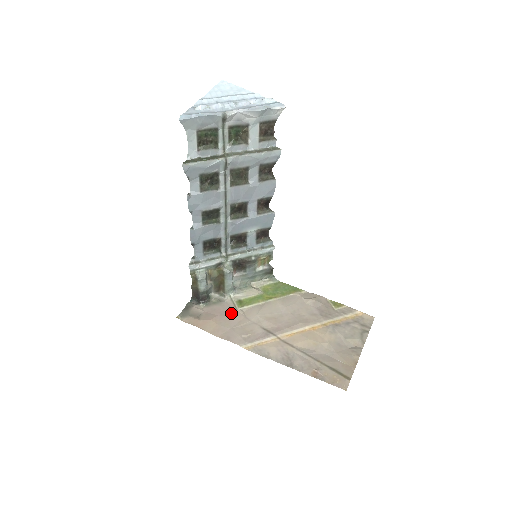
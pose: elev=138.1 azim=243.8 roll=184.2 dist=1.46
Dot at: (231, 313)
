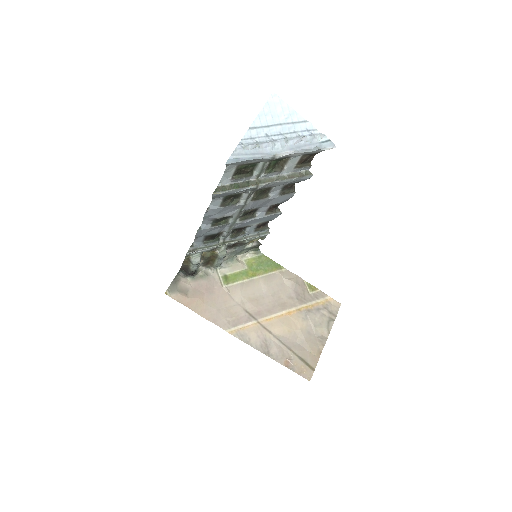
Dot at: (217, 291)
